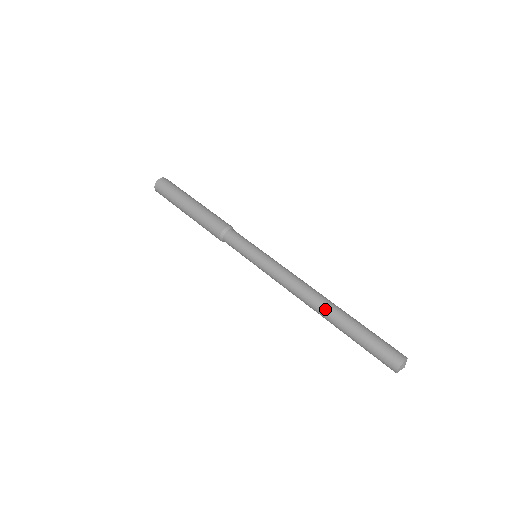
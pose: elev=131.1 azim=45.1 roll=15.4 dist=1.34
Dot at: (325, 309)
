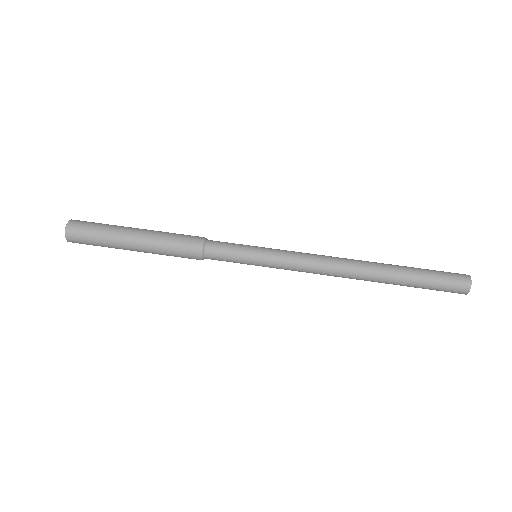
Dot at: (371, 268)
